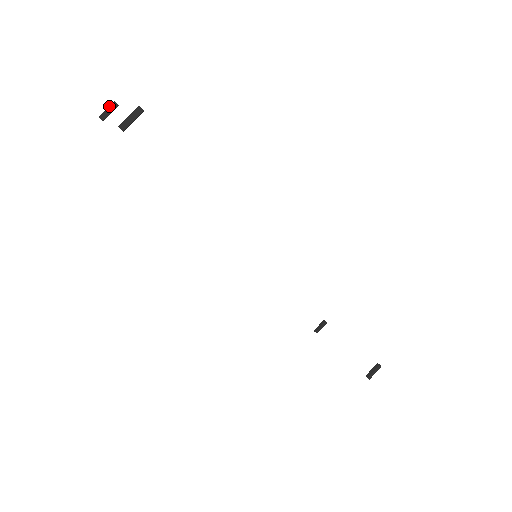
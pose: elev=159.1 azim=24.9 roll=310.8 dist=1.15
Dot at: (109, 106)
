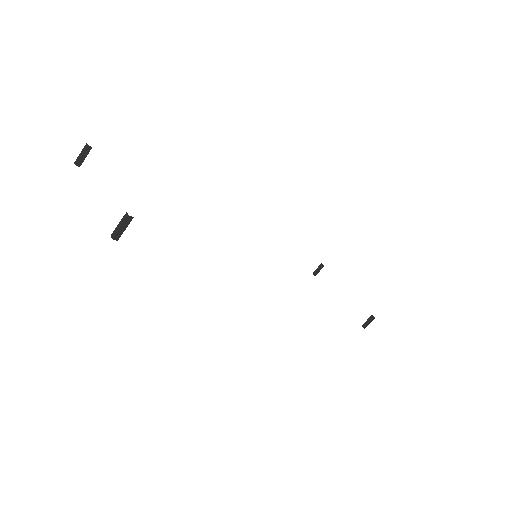
Dot at: (82, 149)
